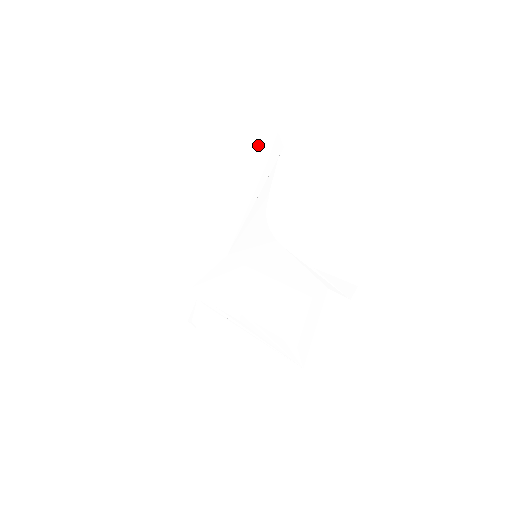
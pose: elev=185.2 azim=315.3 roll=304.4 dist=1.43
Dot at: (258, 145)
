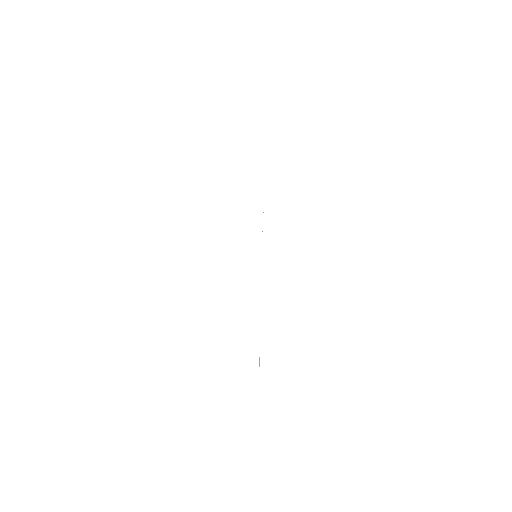
Dot at: occluded
